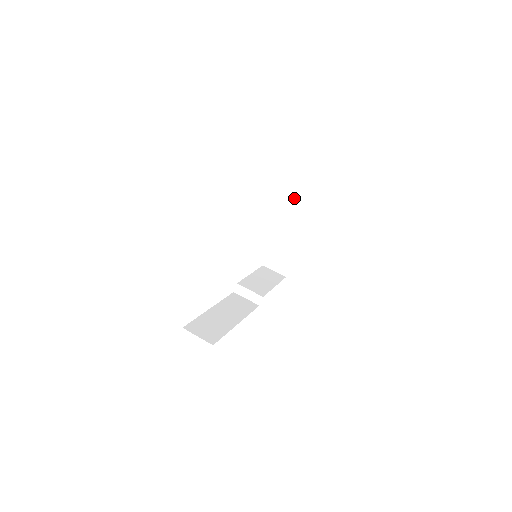
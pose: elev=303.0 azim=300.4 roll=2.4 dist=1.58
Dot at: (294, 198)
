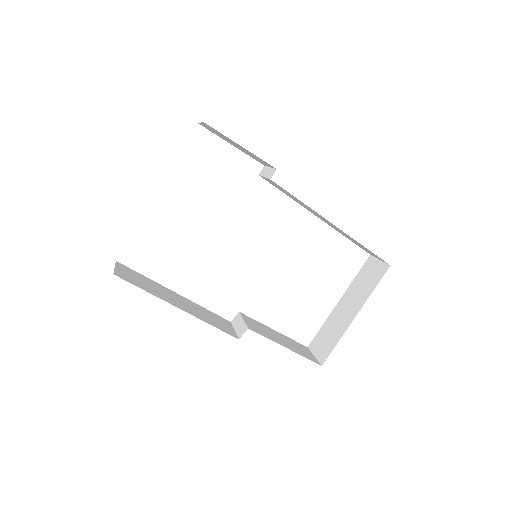
Dot at: (373, 260)
